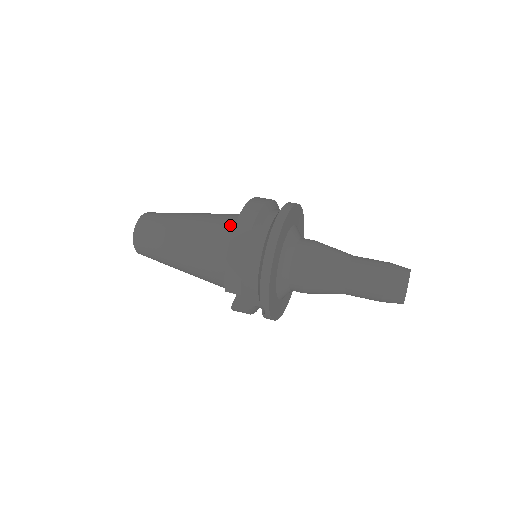
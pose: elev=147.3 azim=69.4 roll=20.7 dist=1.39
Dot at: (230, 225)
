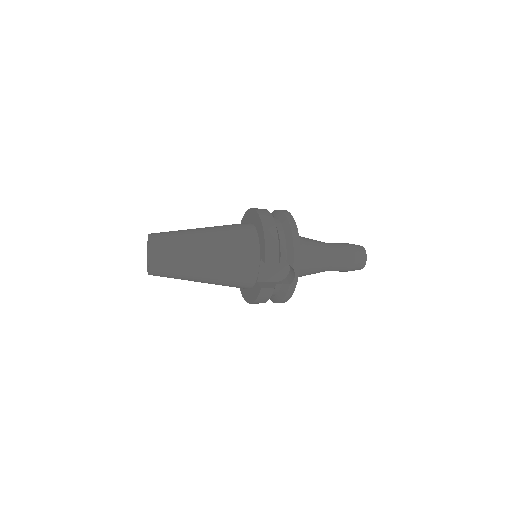
Dot at: (243, 225)
